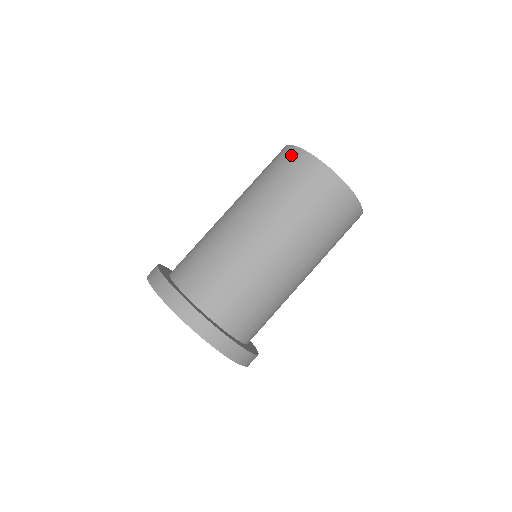
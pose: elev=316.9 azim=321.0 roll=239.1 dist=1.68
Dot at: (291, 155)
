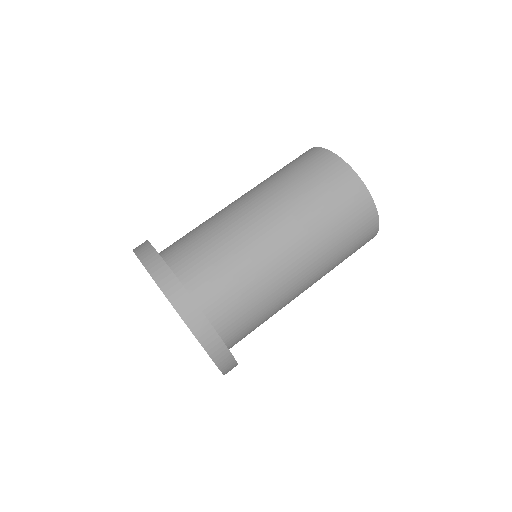
Dot at: (313, 153)
